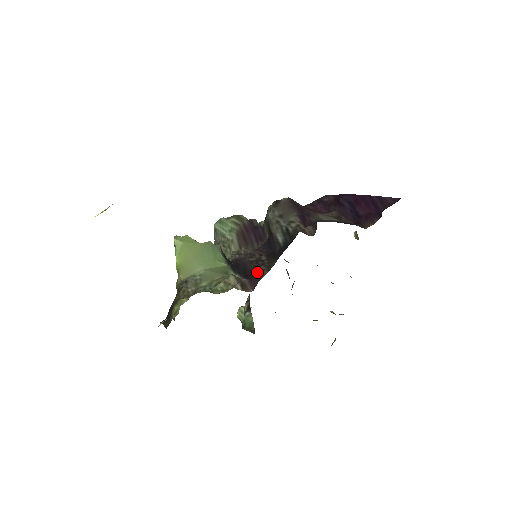
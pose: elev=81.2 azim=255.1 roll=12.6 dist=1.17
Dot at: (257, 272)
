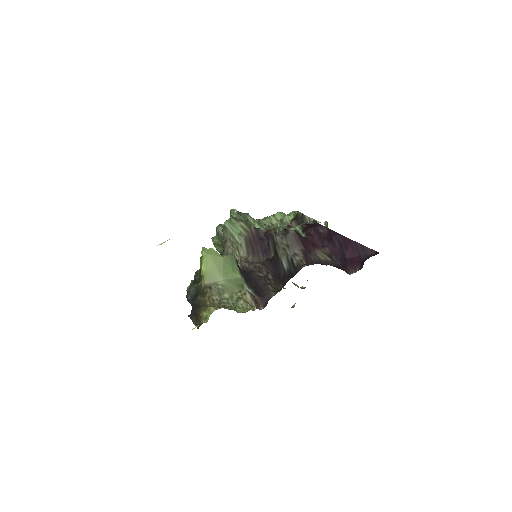
Dot at: (266, 291)
